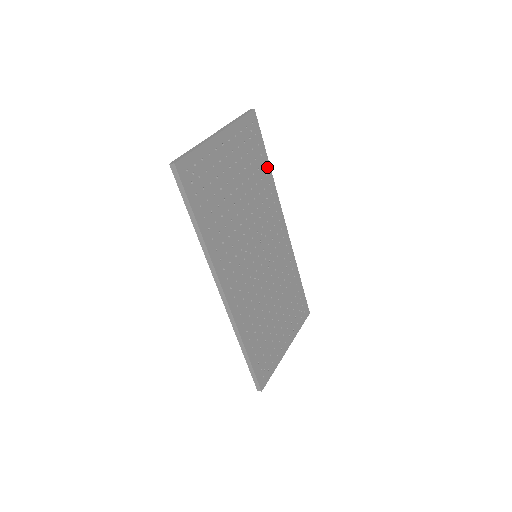
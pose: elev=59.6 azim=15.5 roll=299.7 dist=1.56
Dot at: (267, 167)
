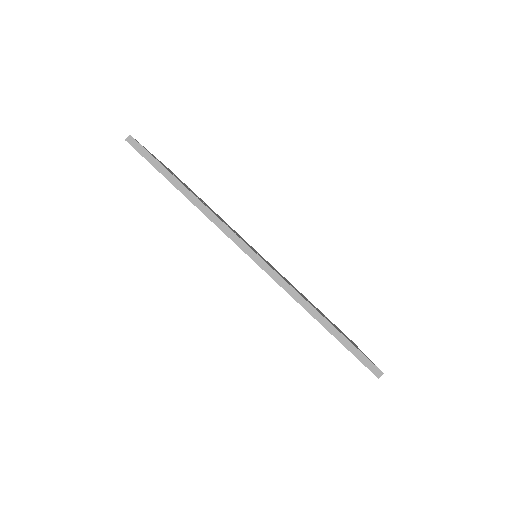
Dot at: occluded
